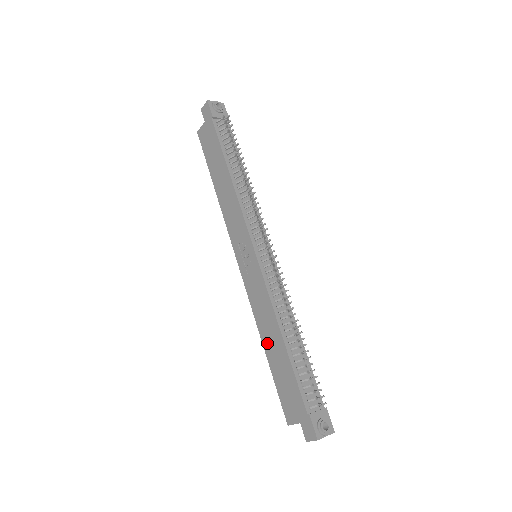
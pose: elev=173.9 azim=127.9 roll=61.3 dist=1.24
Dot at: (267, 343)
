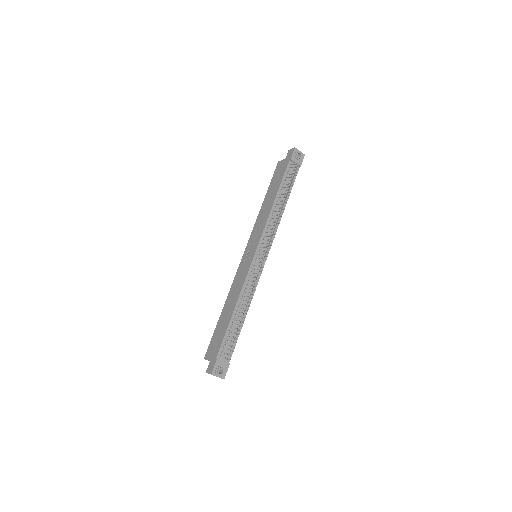
Dot at: (226, 307)
